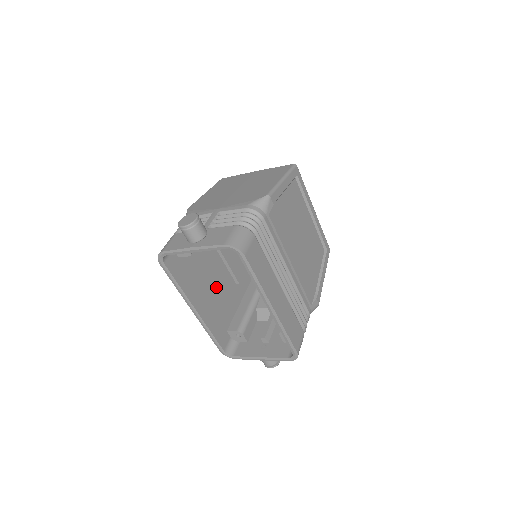
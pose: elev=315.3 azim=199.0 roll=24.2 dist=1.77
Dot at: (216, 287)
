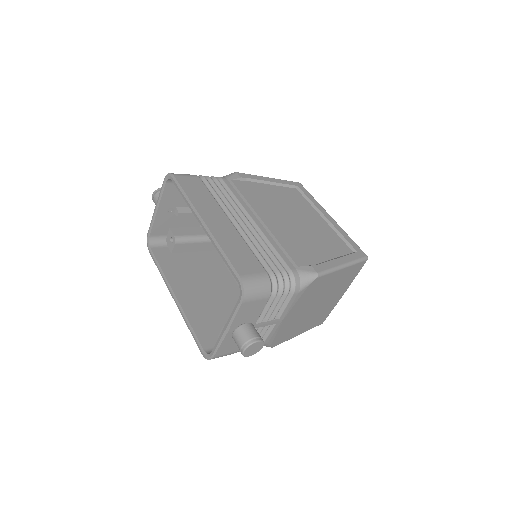
Dot at: (216, 295)
